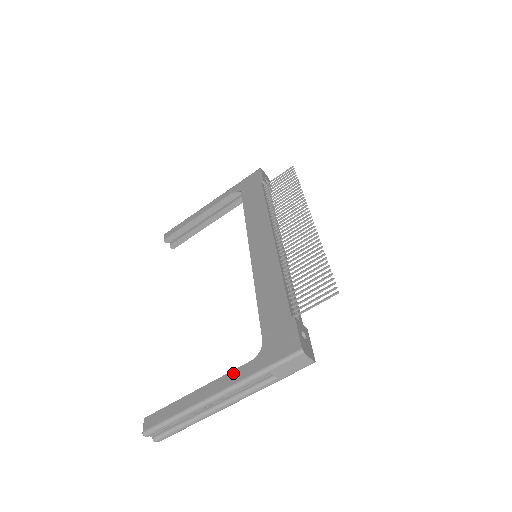
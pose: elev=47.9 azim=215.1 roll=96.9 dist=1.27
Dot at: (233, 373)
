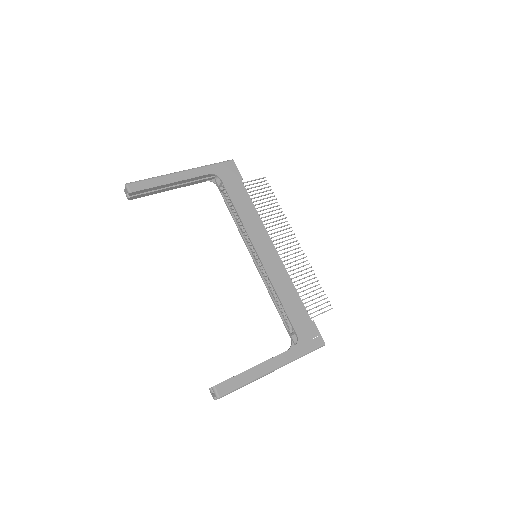
Dot at: (283, 355)
